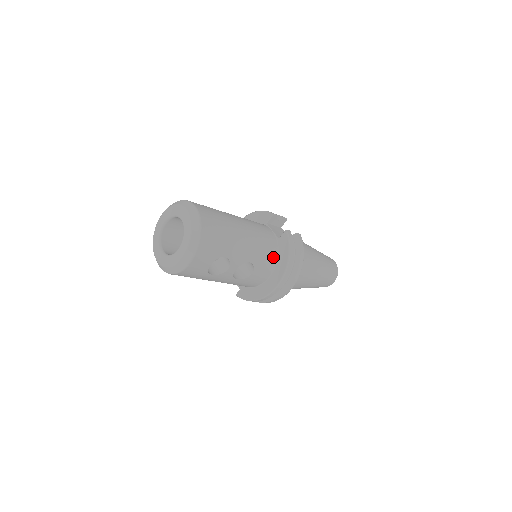
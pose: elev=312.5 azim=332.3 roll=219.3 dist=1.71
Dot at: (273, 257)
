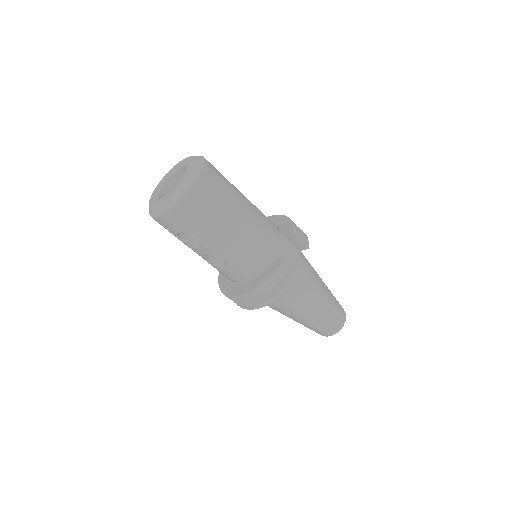
Dot at: (255, 270)
